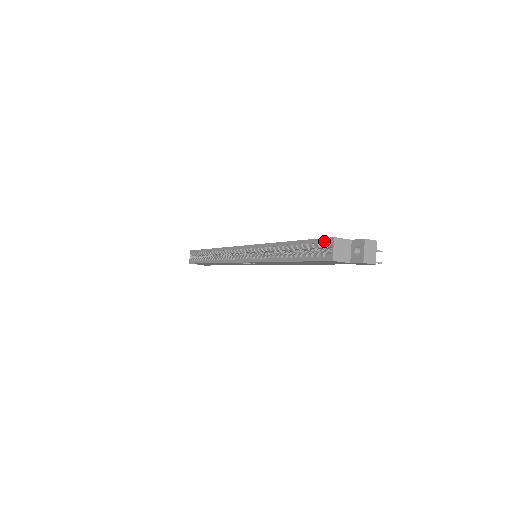
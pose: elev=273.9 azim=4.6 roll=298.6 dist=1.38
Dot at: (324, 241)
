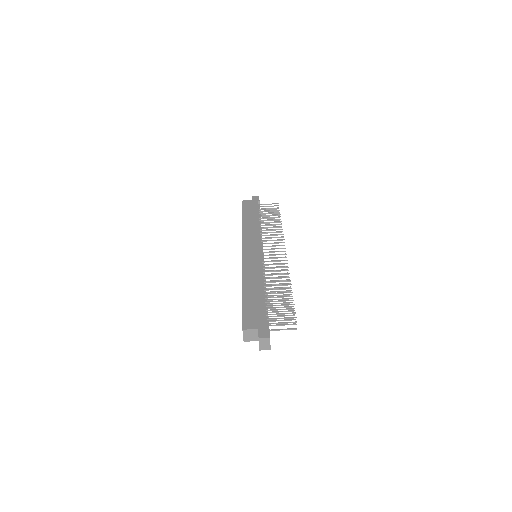
Dot at: (242, 324)
